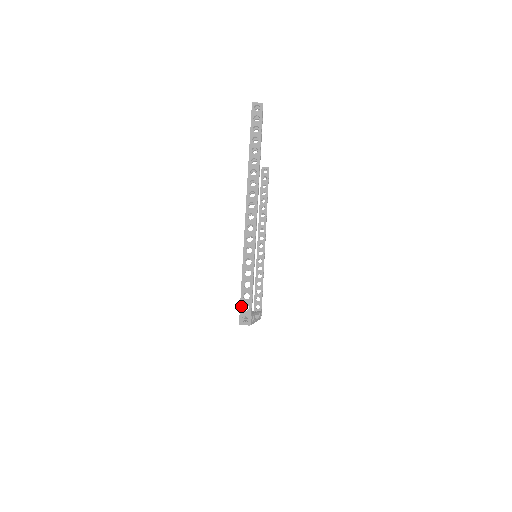
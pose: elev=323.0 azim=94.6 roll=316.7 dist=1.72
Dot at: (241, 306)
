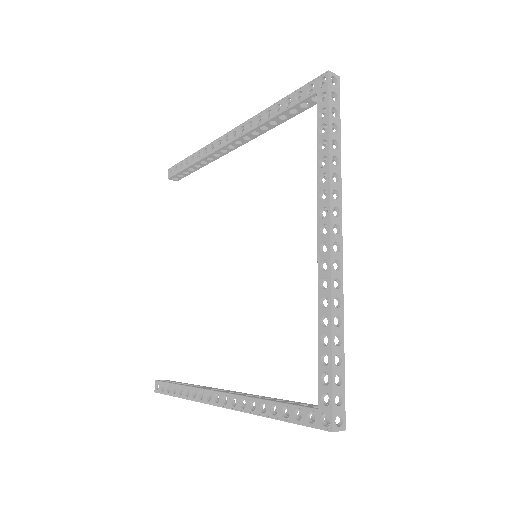
Dot at: (310, 82)
